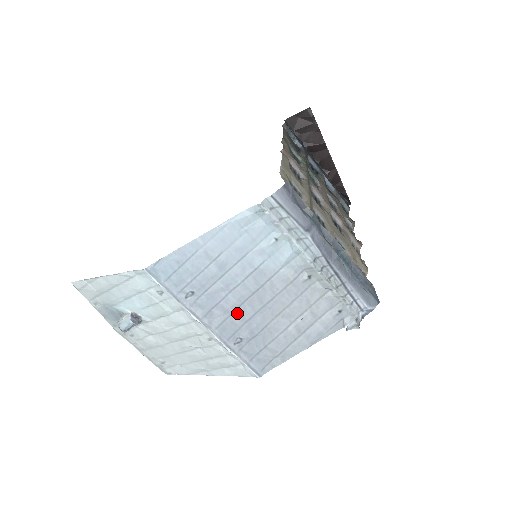
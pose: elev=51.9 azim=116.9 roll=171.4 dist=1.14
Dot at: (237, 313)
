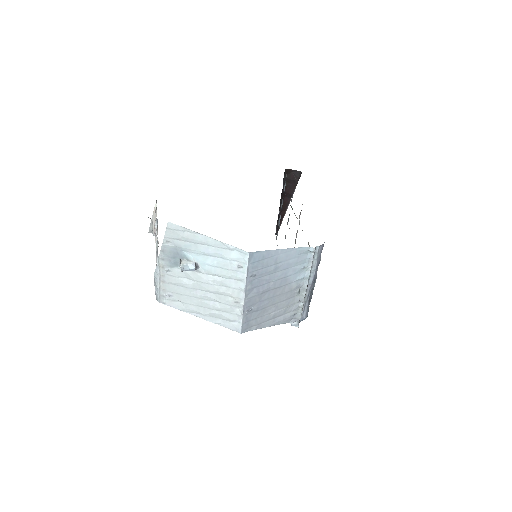
Dot at: (261, 295)
